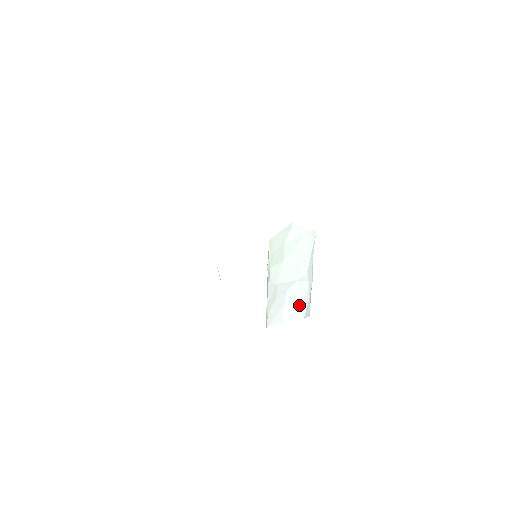
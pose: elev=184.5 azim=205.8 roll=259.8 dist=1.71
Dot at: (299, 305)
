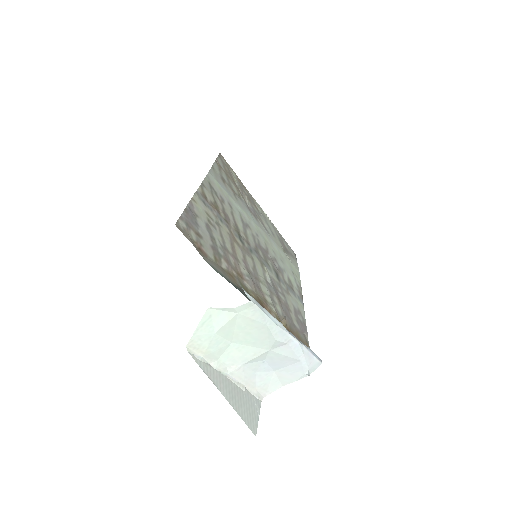
Dot at: (294, 366)
